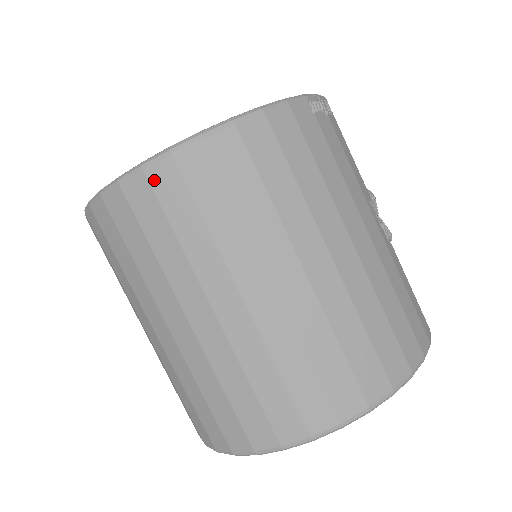
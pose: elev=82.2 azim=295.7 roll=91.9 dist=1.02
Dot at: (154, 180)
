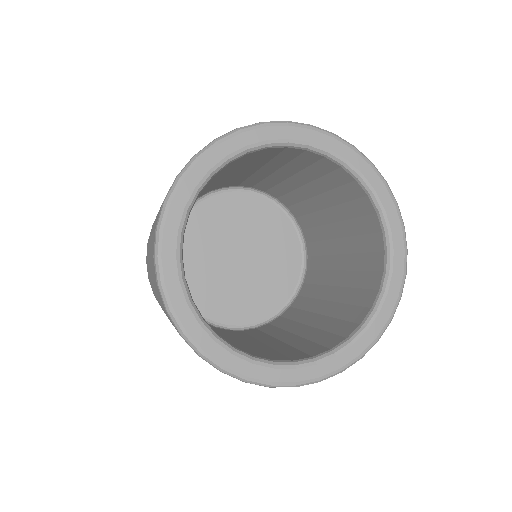
Dot at: occluded
